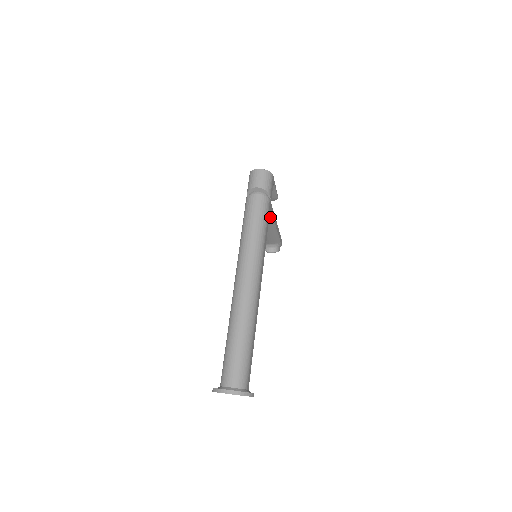
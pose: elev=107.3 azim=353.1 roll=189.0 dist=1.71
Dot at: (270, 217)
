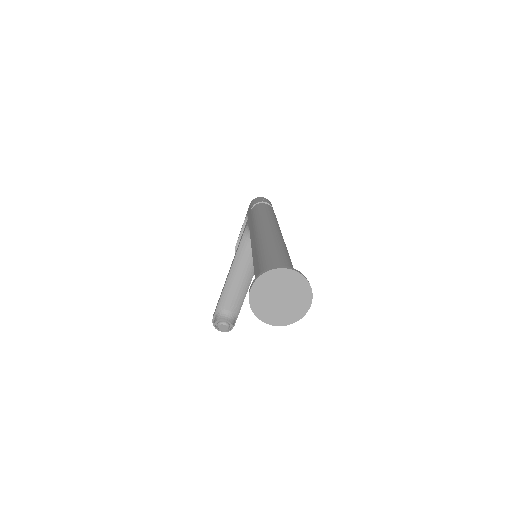
Dot at: occluded
